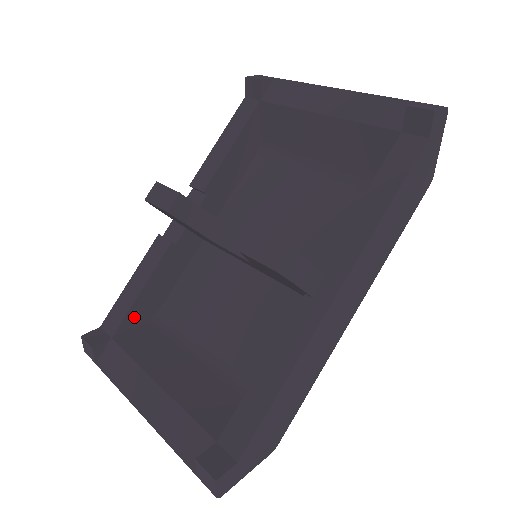
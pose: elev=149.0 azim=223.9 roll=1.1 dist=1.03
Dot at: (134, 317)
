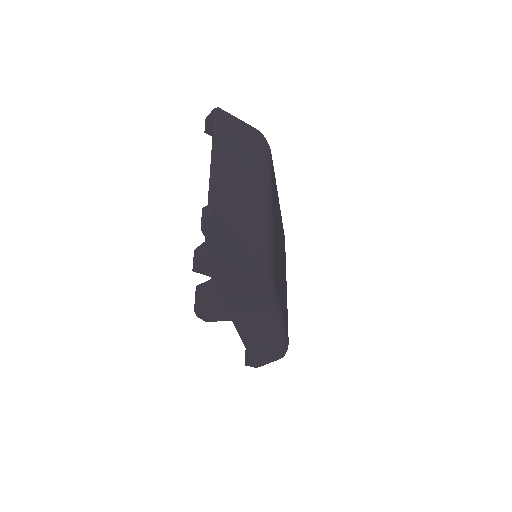
Dot at: occluded
